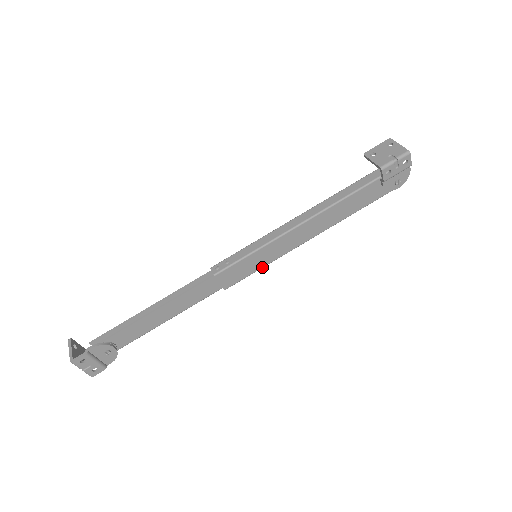
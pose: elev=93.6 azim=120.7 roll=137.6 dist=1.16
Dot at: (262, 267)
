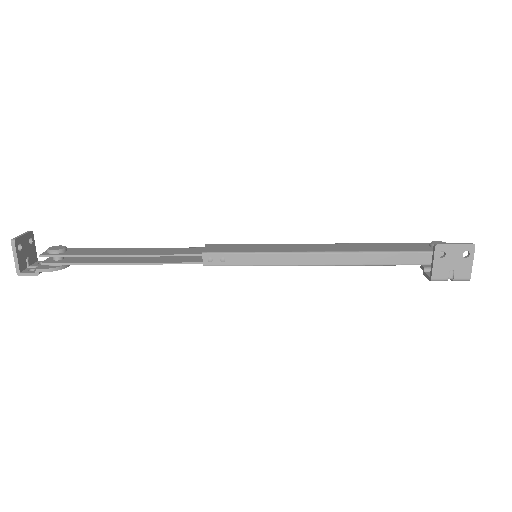
Dot at: occluded
